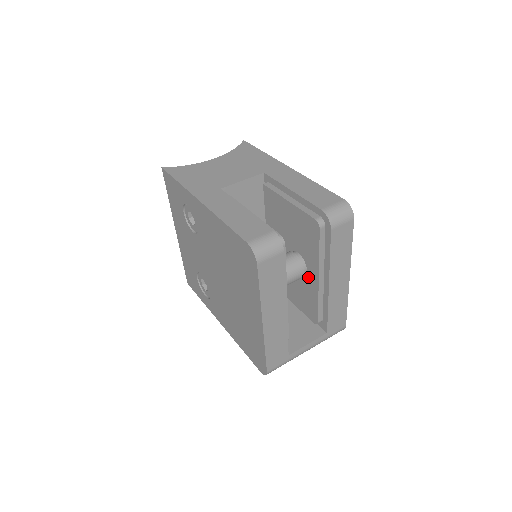
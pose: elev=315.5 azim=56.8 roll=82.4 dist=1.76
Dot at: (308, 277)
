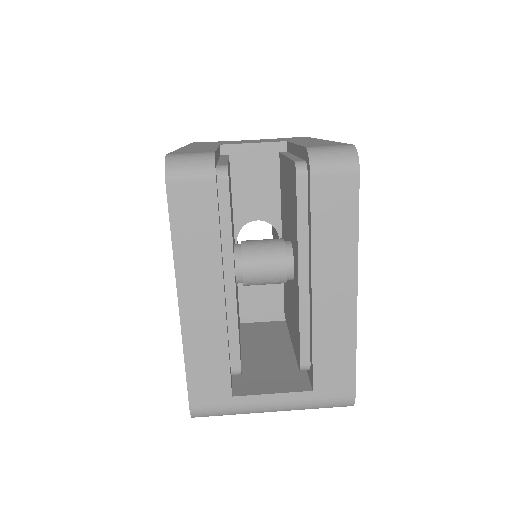
Dot at: (295, 279)
